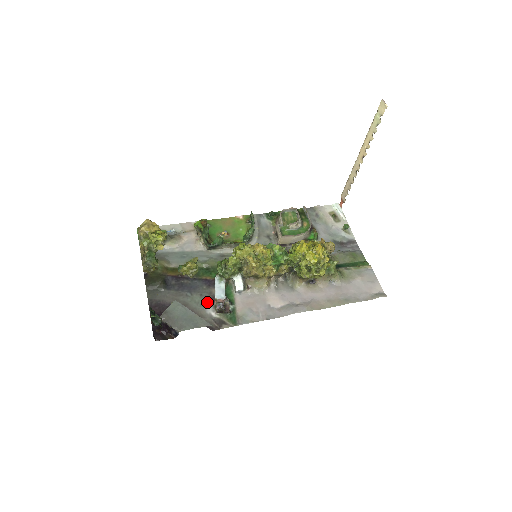
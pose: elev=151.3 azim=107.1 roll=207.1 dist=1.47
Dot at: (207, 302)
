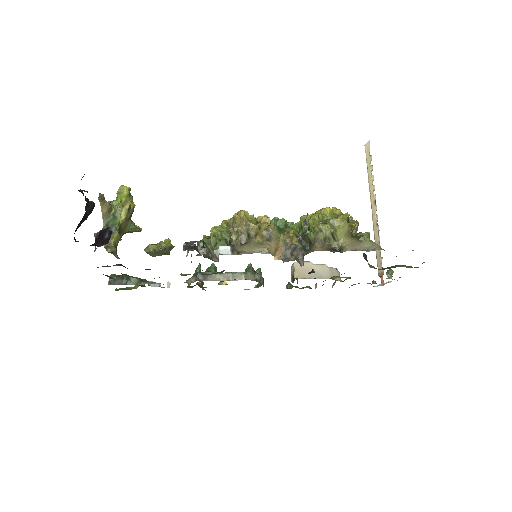
Dot at: occluded
